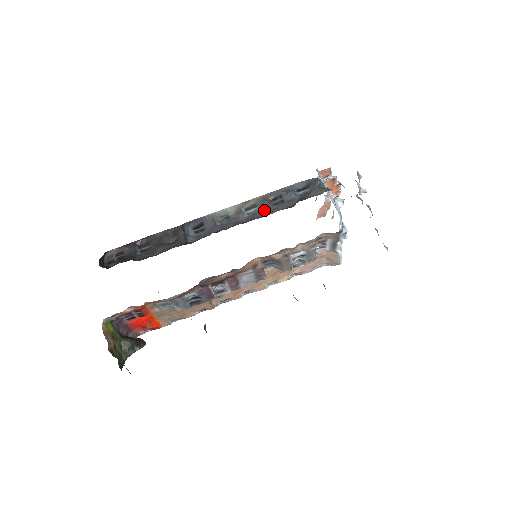
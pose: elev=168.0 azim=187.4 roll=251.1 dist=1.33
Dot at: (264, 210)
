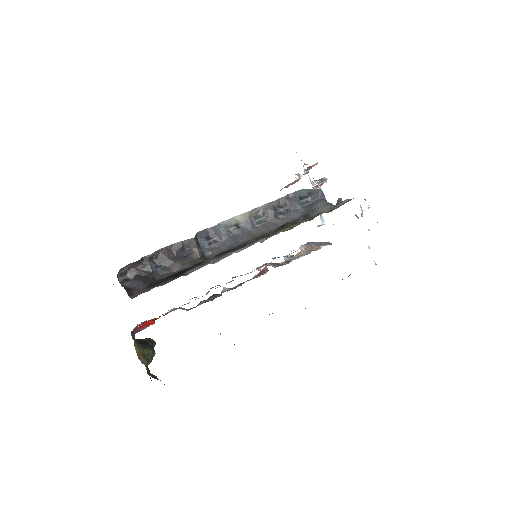
Dot at: (272, 220)
